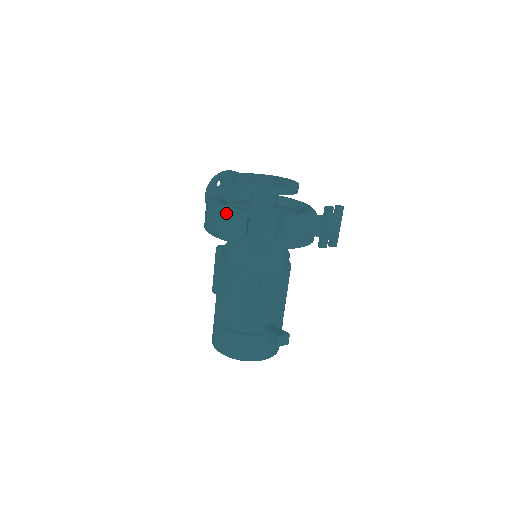
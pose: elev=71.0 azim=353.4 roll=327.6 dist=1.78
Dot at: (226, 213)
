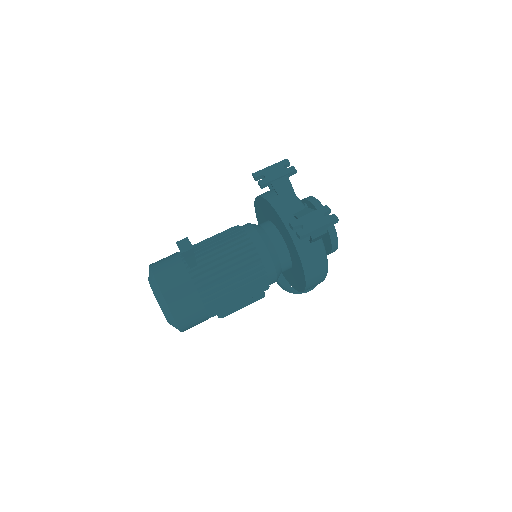
Dot at: occluded
